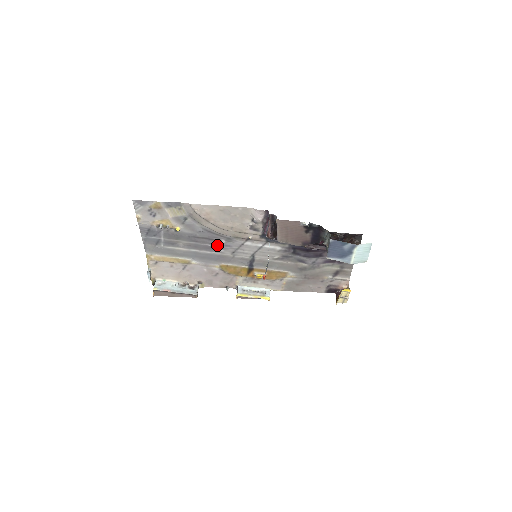
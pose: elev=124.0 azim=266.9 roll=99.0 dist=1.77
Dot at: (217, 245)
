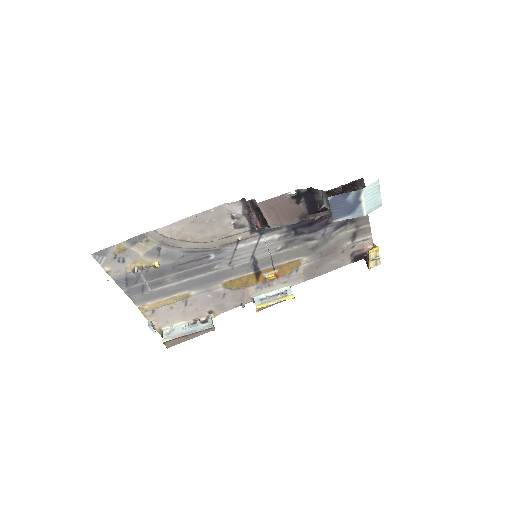
Dot at: (208, 263)
